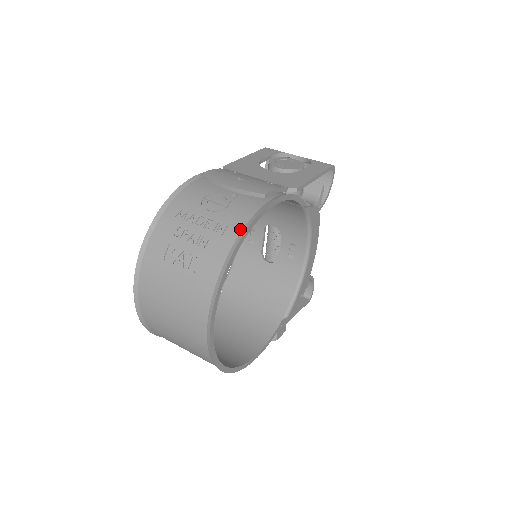
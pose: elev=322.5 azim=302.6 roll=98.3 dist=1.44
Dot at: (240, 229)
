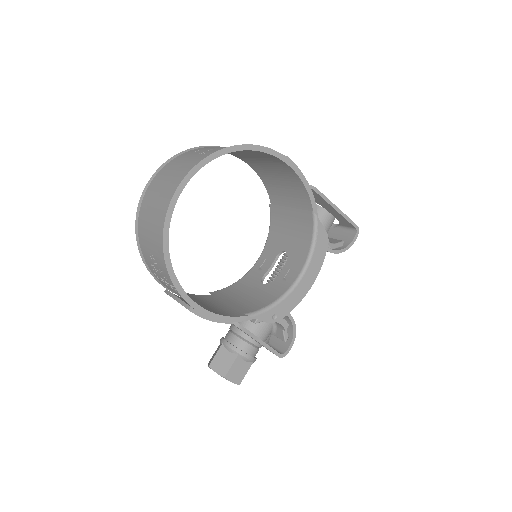
Dot at: (254, 147)
